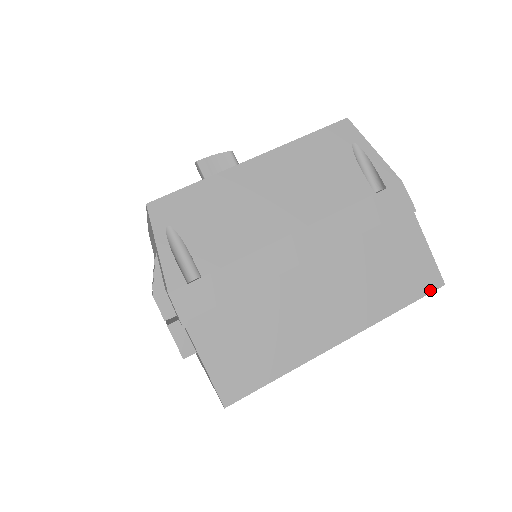
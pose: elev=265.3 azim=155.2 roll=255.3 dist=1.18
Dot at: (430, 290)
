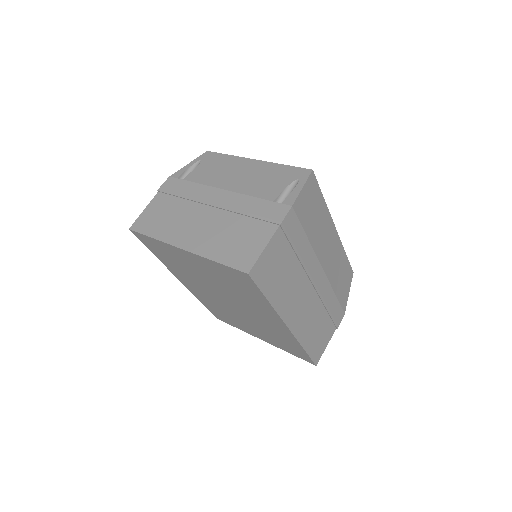
Dot at: (239, 268)
